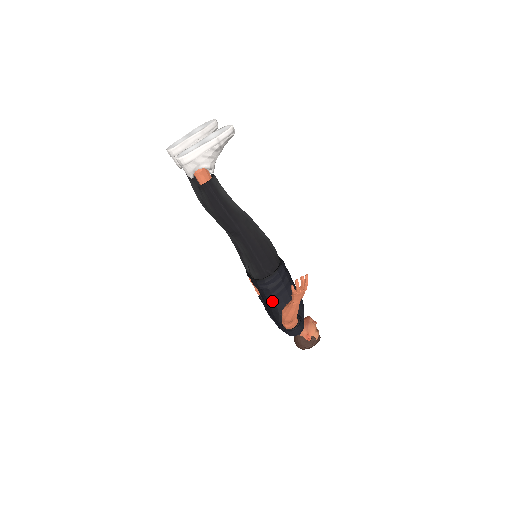
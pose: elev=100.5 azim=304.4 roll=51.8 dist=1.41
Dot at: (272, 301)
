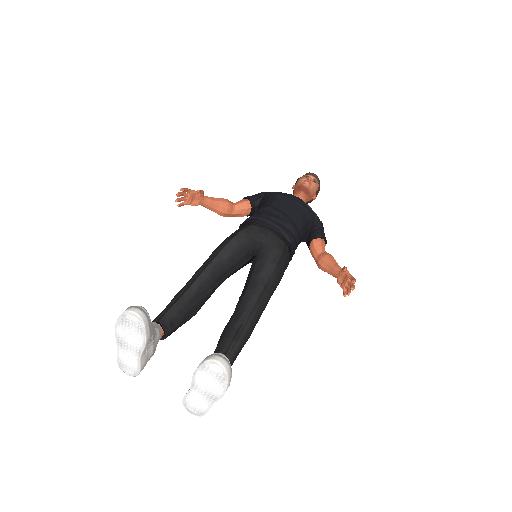
Dot at: occluded
